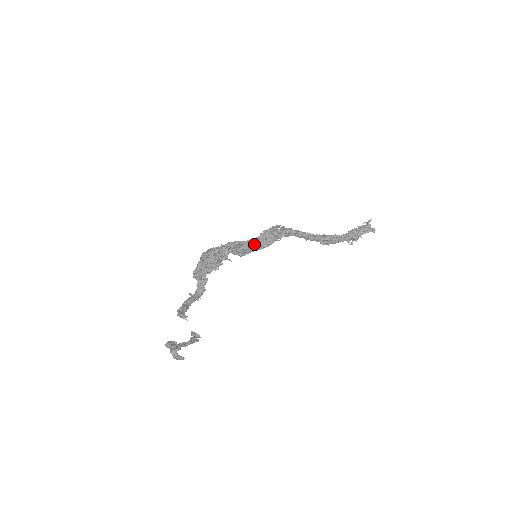
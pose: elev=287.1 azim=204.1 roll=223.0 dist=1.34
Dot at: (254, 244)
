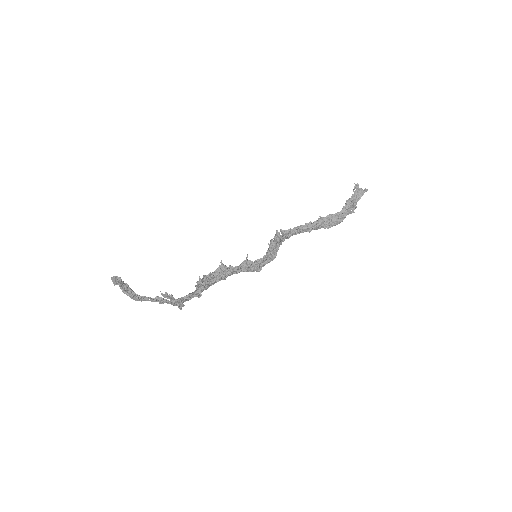
Dot at: (265, 257)
